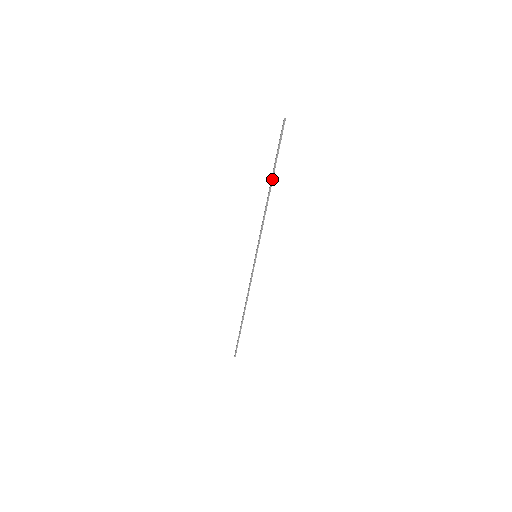
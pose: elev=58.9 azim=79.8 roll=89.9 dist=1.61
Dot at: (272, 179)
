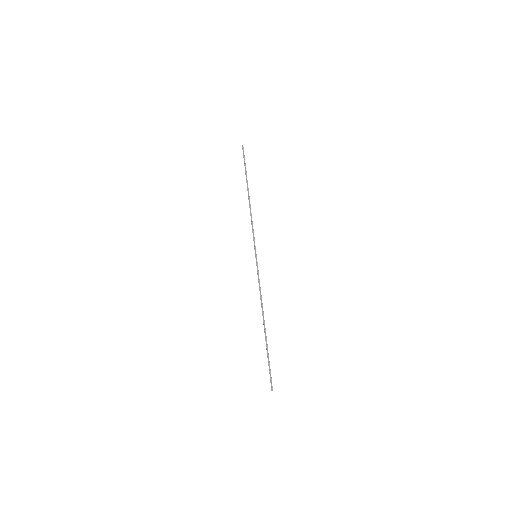
Dot at: (247, 187)
